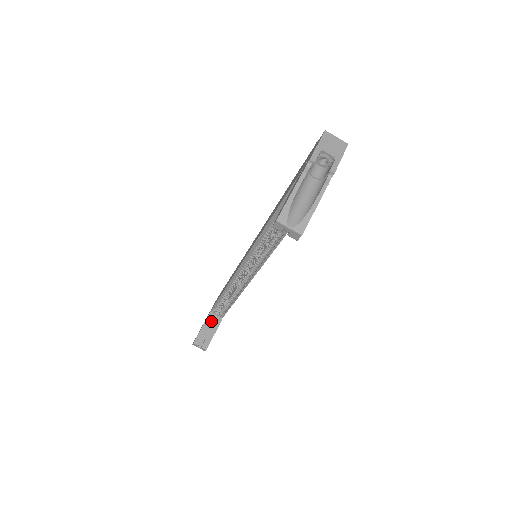
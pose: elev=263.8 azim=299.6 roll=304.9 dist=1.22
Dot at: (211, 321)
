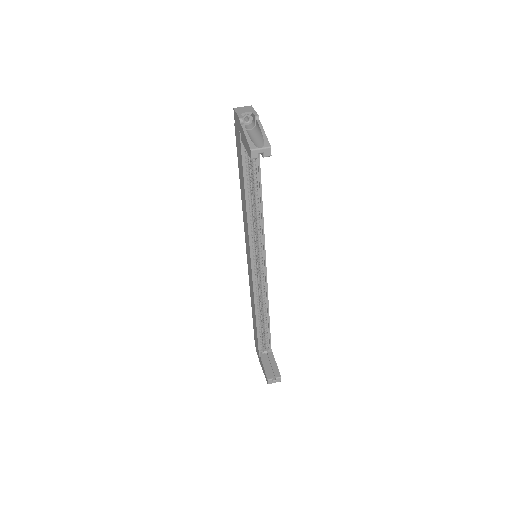
Dot at: (266, 358)
